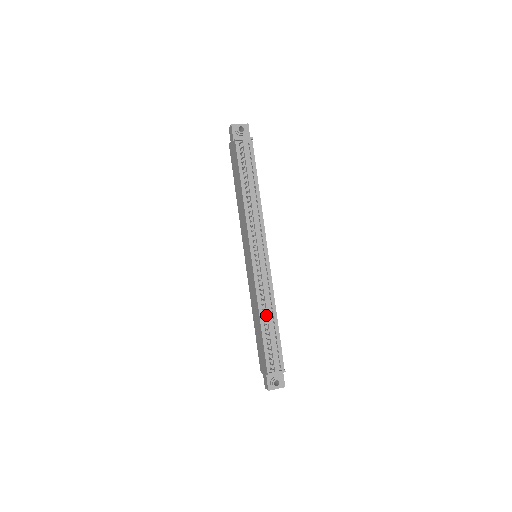
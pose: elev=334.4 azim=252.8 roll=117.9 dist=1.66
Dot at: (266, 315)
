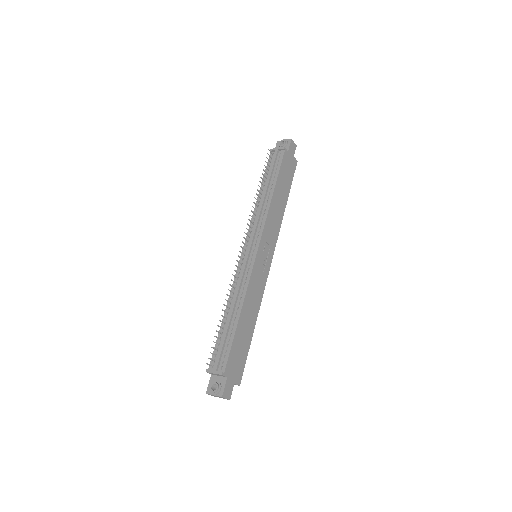
Dot at: (231, 309)
